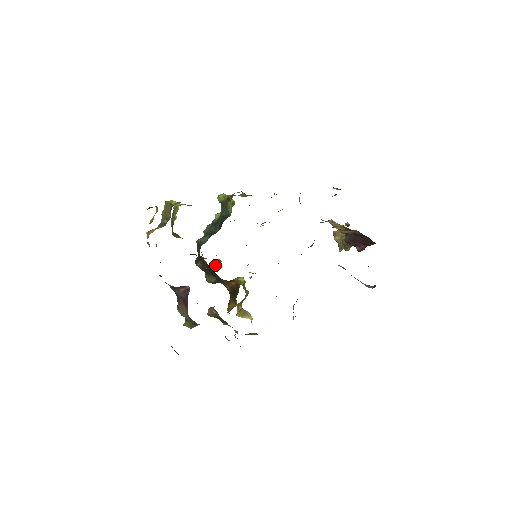
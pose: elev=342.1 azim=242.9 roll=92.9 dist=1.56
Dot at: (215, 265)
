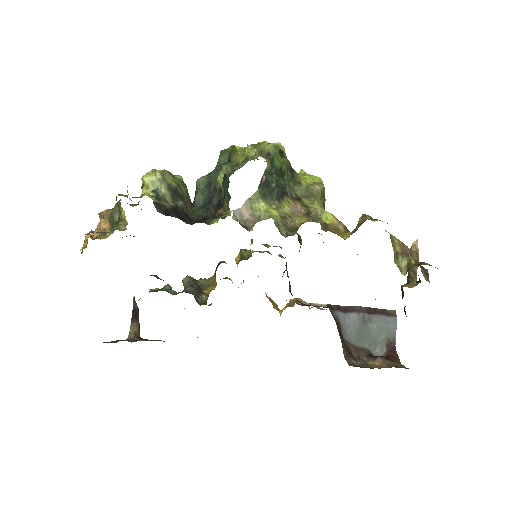
Dot at: occluded
